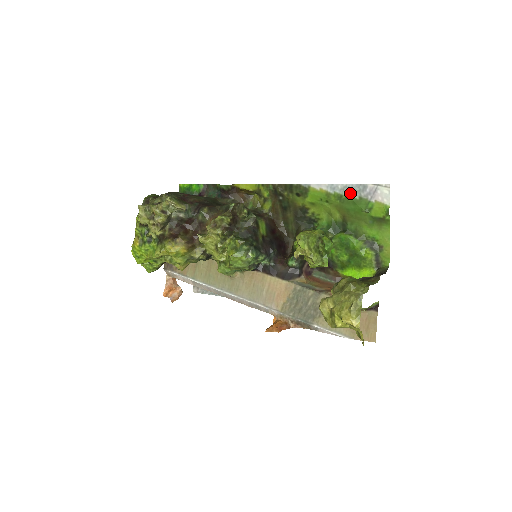
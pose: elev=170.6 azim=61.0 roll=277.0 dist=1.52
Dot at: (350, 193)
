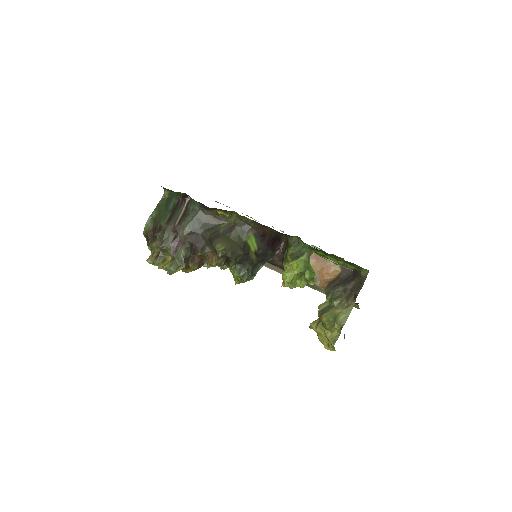
Dot at: (320, 256)
